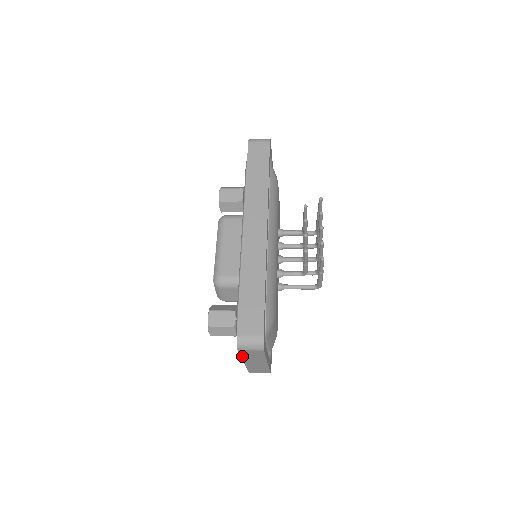
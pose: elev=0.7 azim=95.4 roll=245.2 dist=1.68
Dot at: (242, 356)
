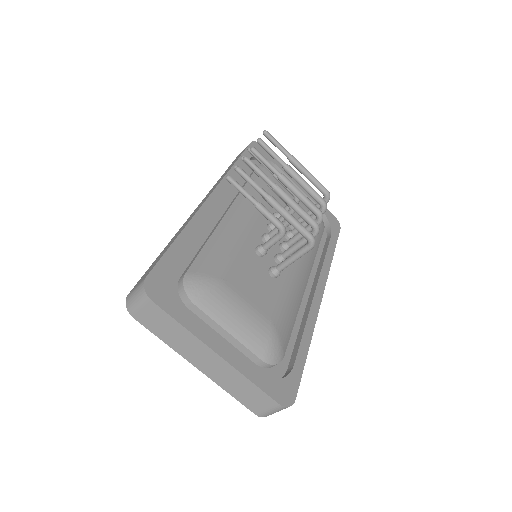
Dot at: (164, 340)
